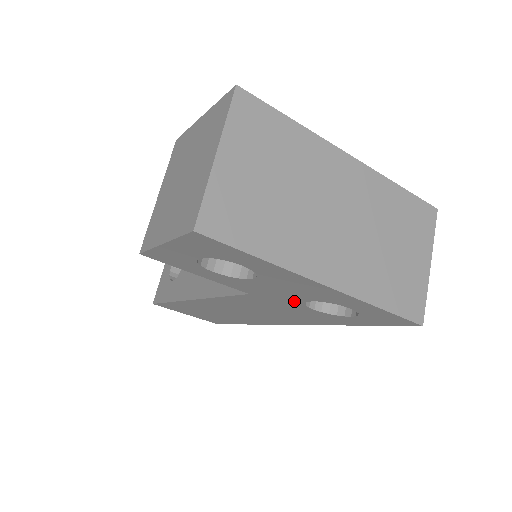
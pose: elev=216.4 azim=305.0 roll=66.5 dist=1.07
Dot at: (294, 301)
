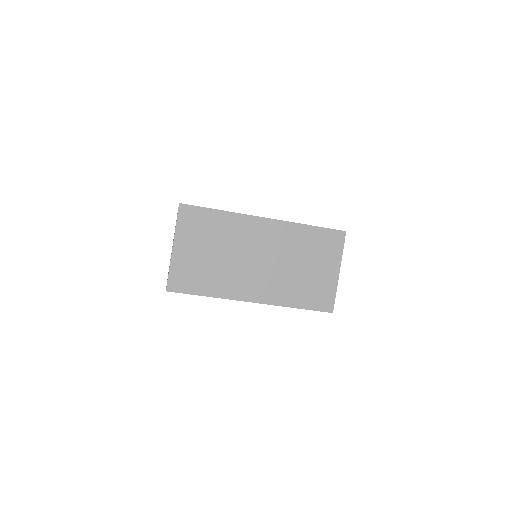
Dot at: occluded
